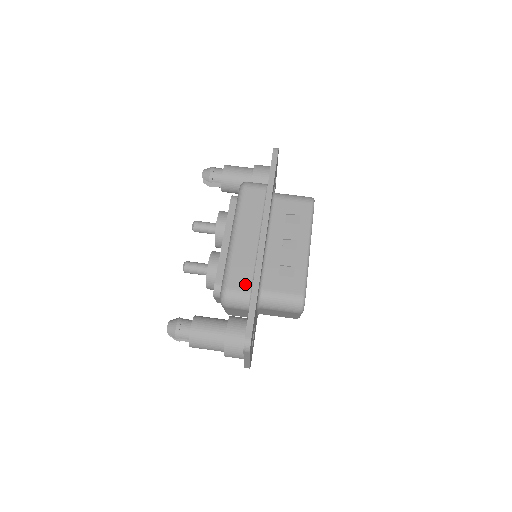
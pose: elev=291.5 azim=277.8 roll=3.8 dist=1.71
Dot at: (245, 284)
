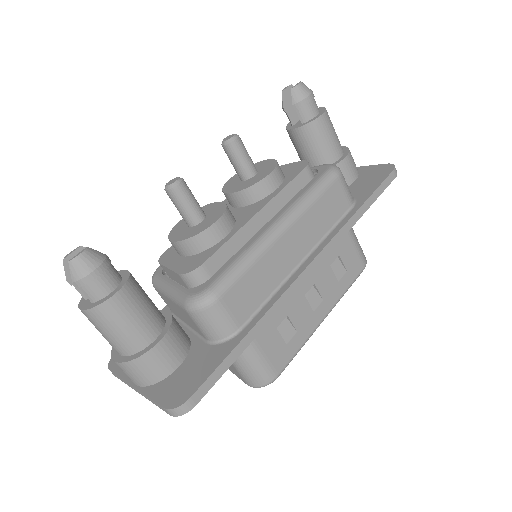
Dot at: (242, 312)
